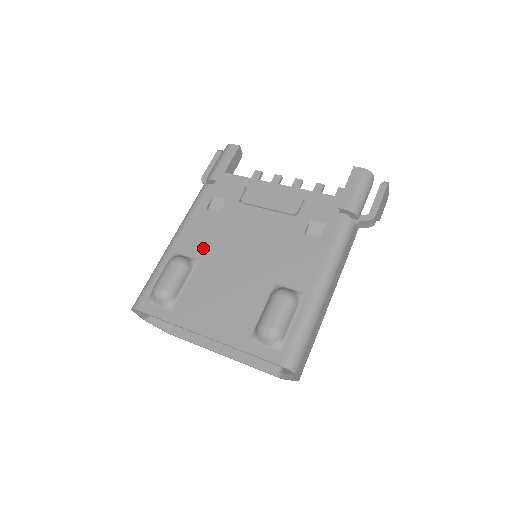
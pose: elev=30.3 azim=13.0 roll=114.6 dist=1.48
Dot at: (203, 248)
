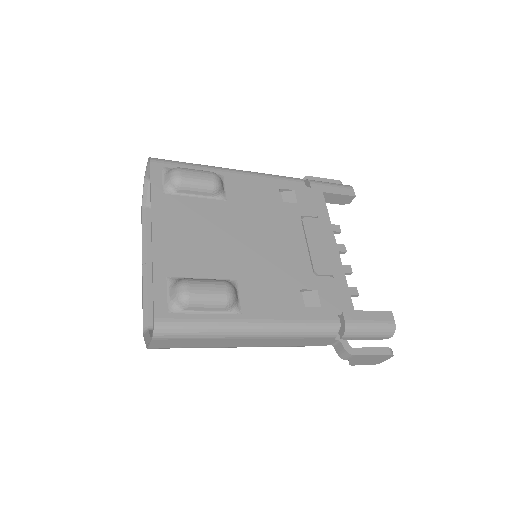
Dot at: (240, 199)
